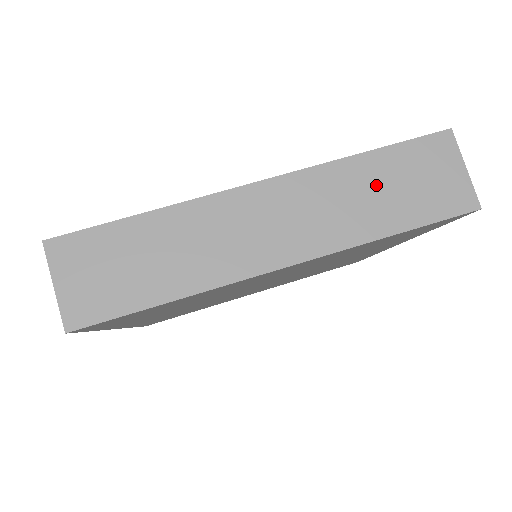
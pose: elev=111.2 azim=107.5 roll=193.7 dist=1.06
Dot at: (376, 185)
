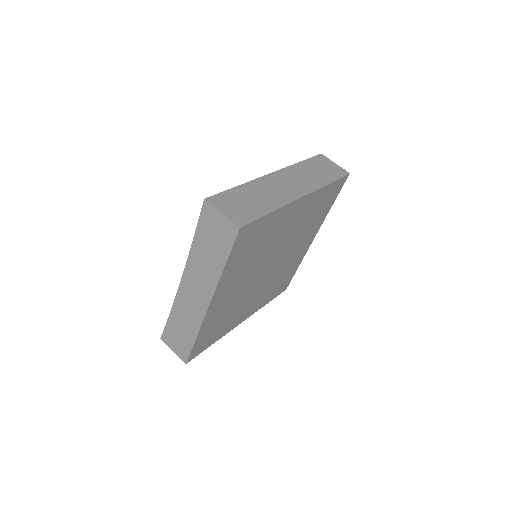
Dot at: (312, 170)
